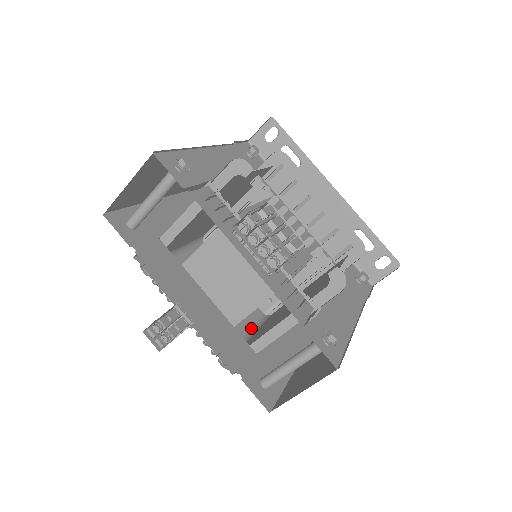
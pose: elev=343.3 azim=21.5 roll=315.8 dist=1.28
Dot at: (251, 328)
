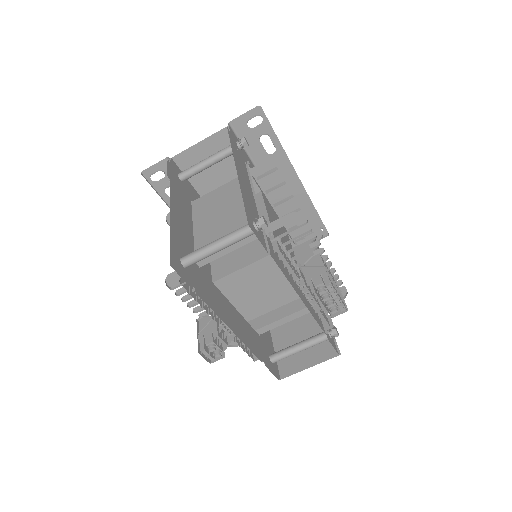
Dot at: occluded
